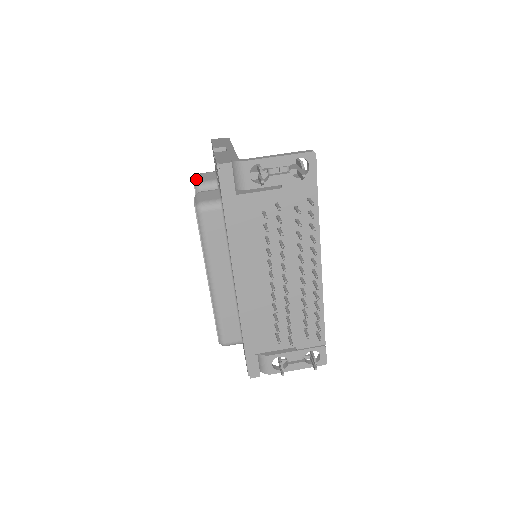
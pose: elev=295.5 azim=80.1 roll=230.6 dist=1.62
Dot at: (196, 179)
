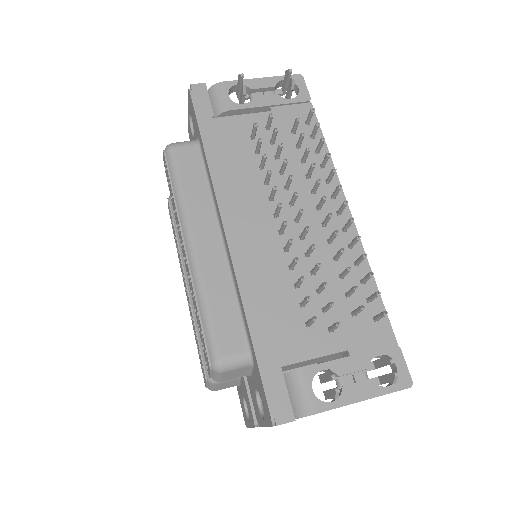
Dot at: occluded
